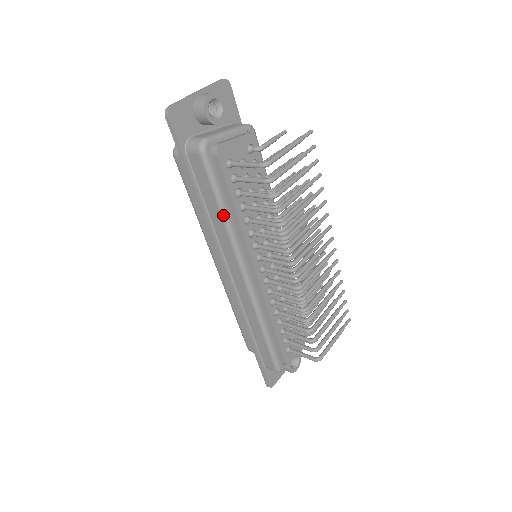
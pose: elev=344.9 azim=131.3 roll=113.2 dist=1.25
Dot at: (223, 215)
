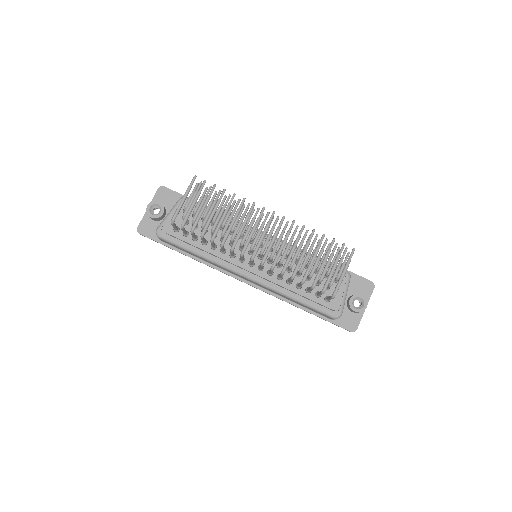
Dot at: (198, 255)
